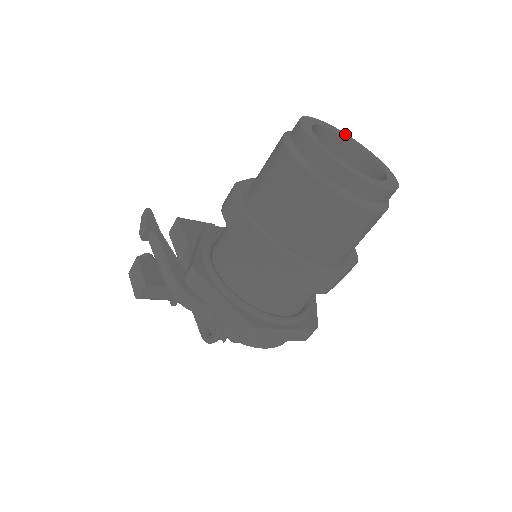
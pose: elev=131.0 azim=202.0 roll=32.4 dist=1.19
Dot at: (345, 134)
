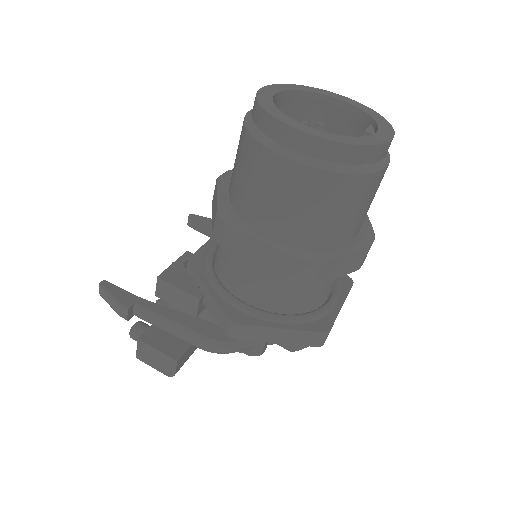
Dot at: (287, 85)
